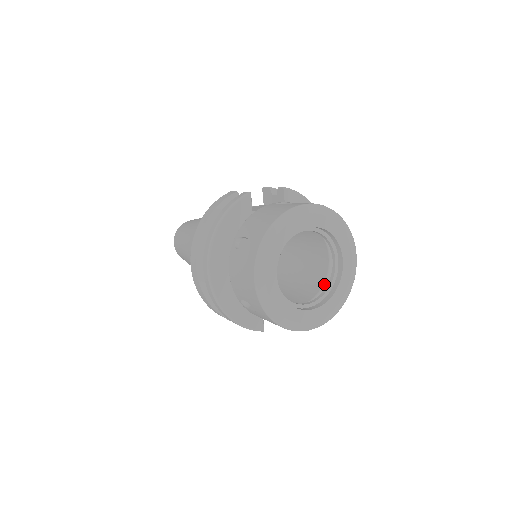
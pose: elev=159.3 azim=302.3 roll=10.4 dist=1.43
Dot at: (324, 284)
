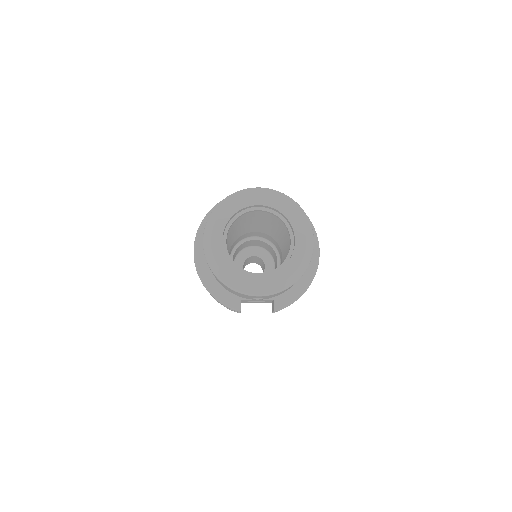
Dot at: occluded
